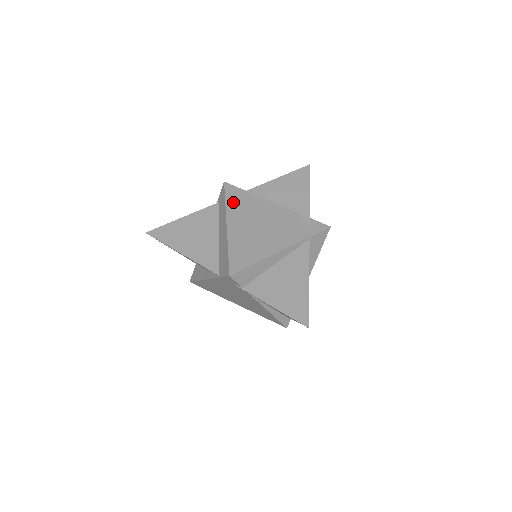
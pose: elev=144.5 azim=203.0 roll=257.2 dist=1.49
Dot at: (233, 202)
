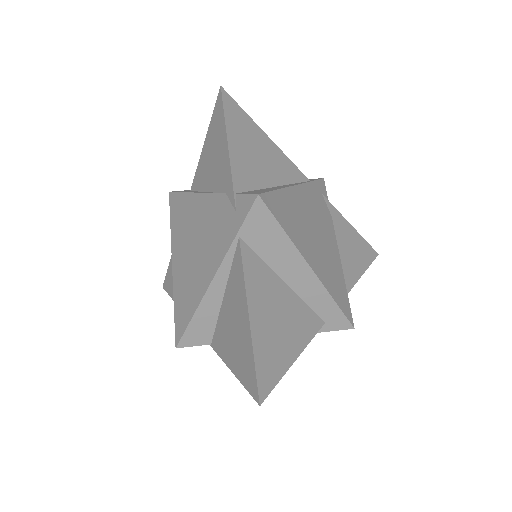
Dot at: (175, 222)
